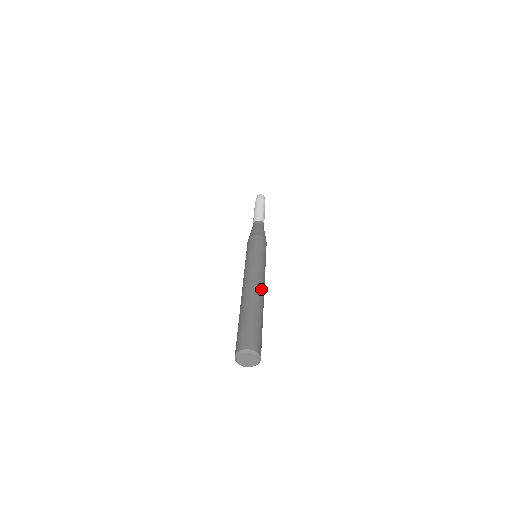
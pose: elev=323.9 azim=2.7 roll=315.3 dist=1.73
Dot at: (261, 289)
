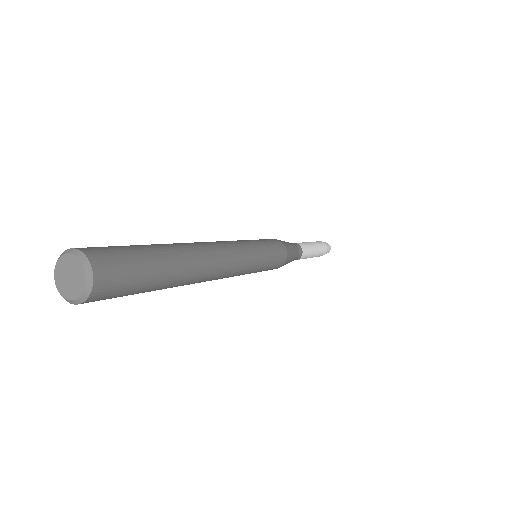
Dot at: (215, 268)
